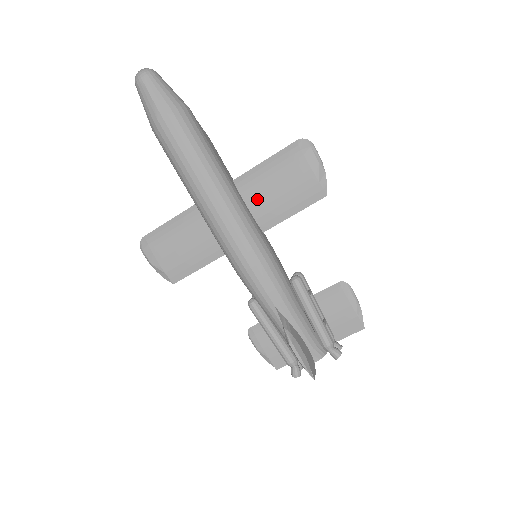
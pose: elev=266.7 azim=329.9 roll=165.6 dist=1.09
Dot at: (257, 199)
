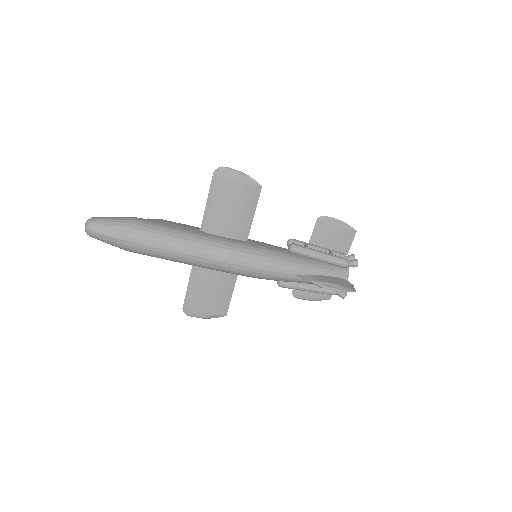
Dot at: (225, 228)
